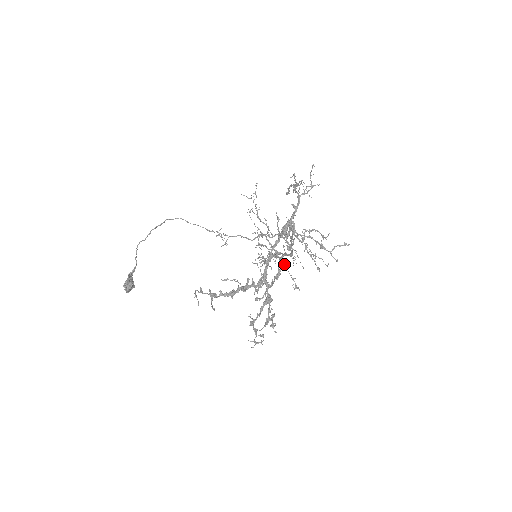
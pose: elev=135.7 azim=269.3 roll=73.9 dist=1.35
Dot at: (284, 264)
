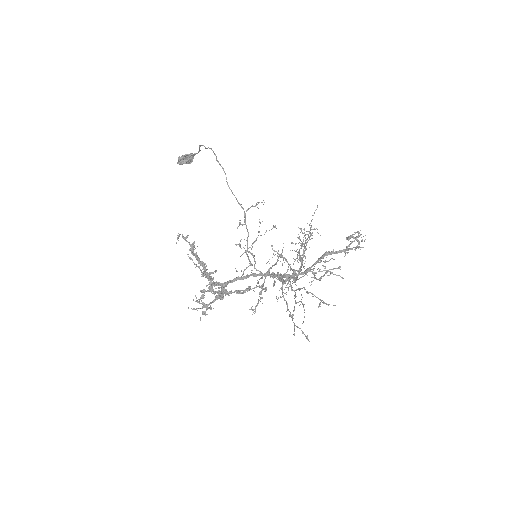
Dot at: occluded
